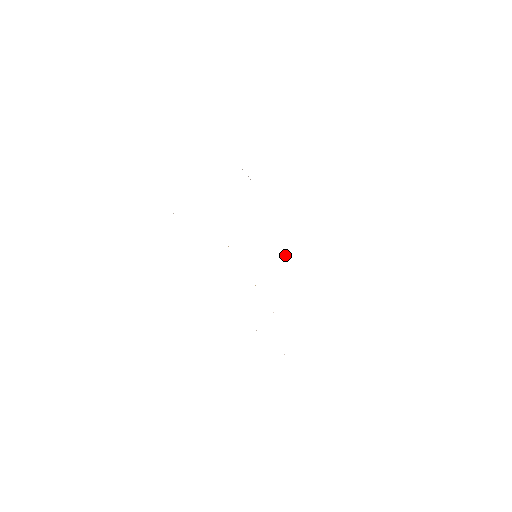
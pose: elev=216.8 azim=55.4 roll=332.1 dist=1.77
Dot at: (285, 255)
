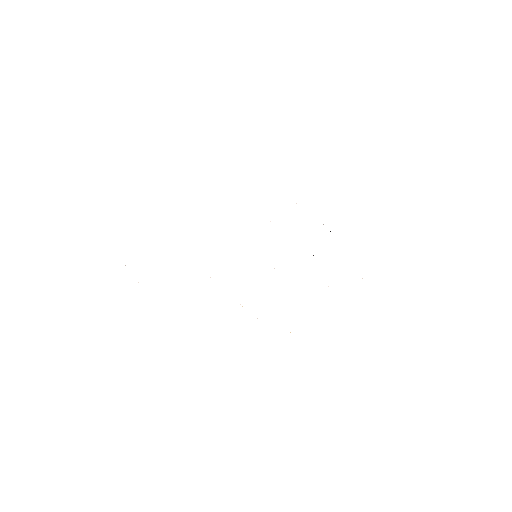
Dot at: occluded
